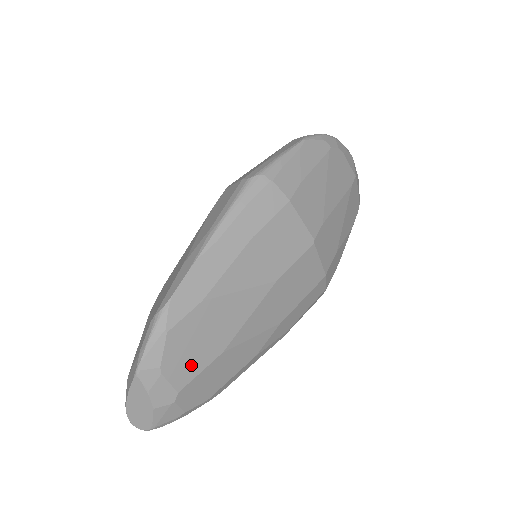
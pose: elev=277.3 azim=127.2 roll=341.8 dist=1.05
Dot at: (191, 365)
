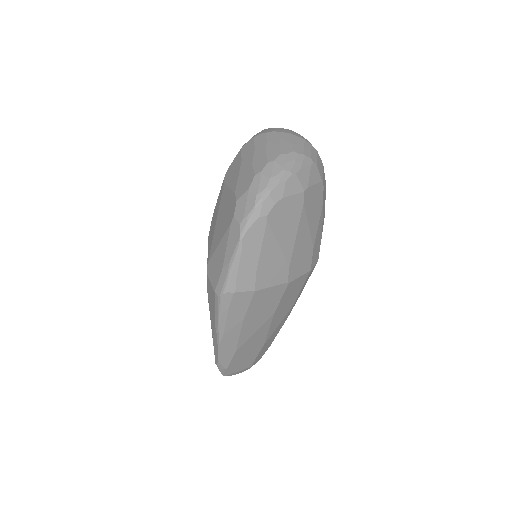
Dot at: (250, 360)
